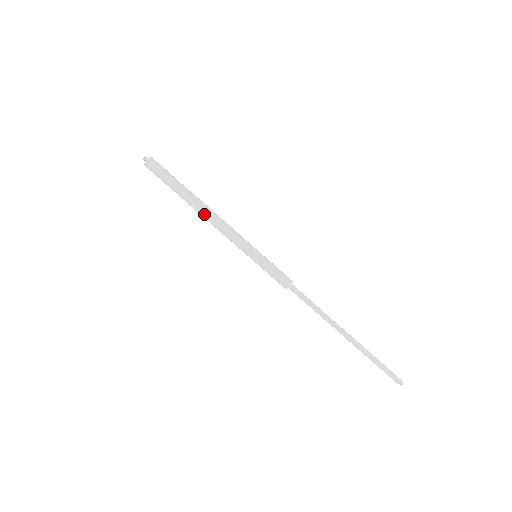
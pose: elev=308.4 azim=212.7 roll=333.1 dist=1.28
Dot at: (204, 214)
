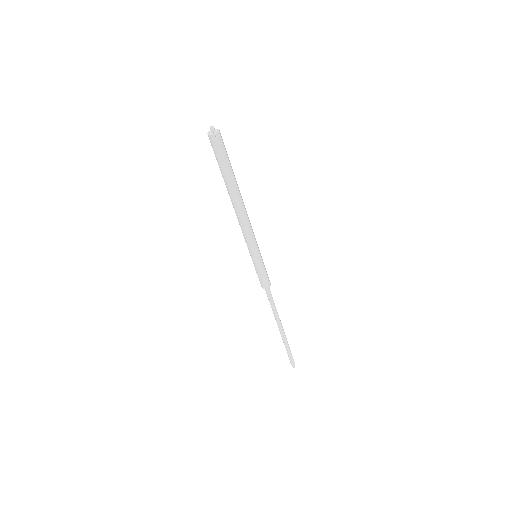
Dot at: (236, 208)
